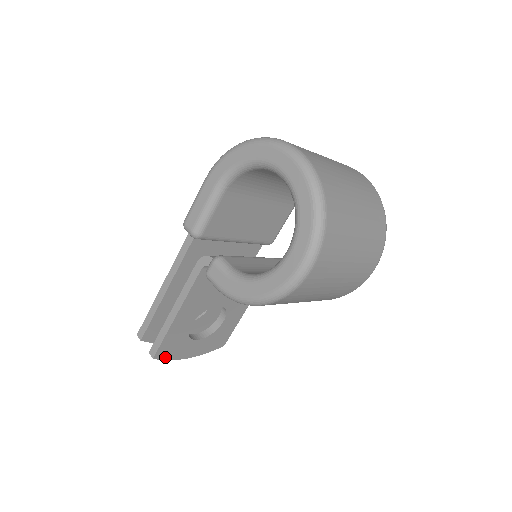
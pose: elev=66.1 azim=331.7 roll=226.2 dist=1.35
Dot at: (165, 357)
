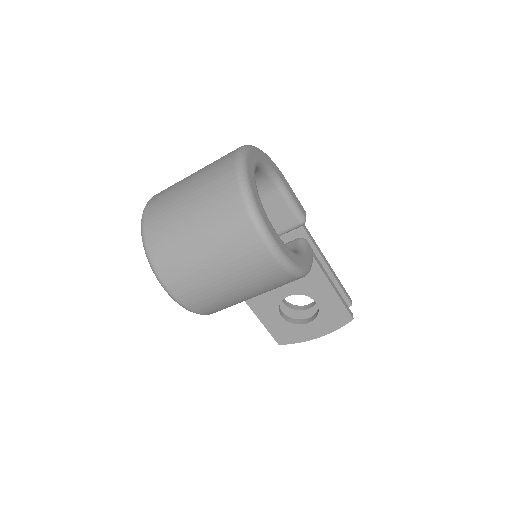
Dot at: (290, 342)
